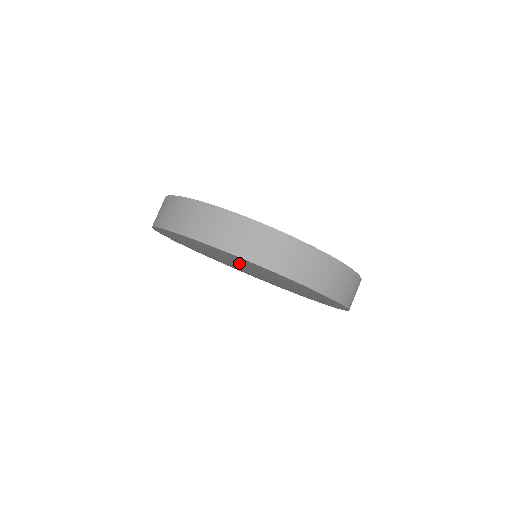
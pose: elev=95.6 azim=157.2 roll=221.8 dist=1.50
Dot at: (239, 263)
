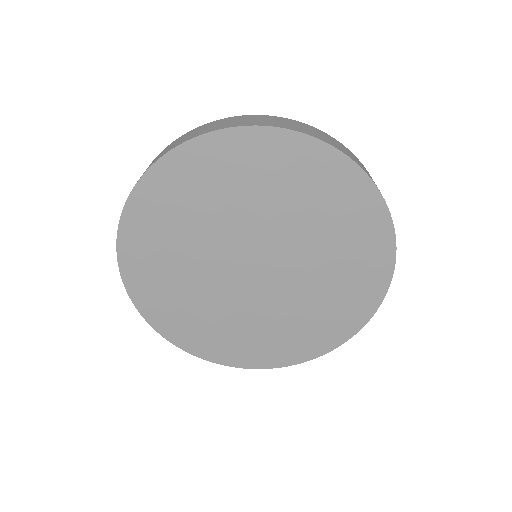
Dot at: (259, 202)
